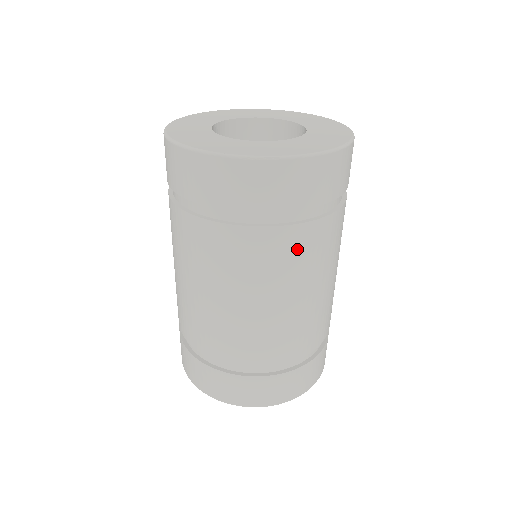
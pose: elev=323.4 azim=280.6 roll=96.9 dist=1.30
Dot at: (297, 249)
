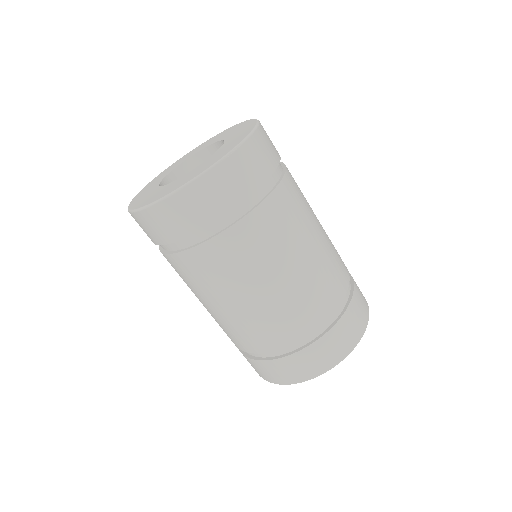
Dot at: (292, 201)
